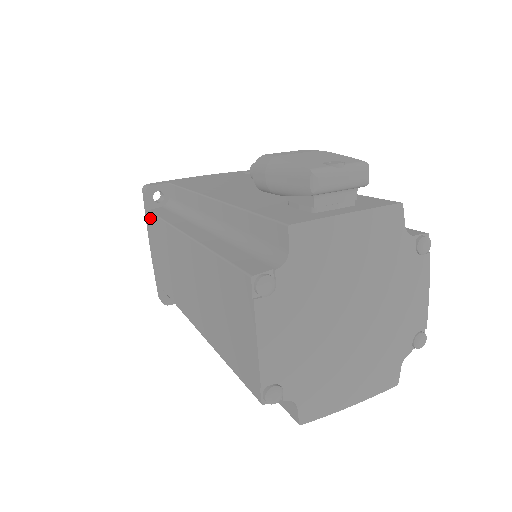
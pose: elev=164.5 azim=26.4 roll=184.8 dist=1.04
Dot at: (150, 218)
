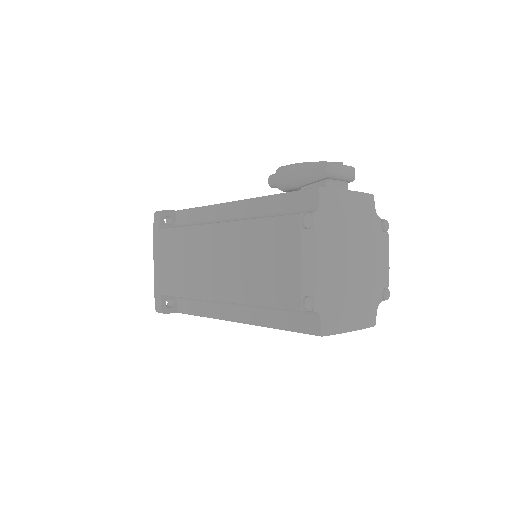
Dot at: (162, 234)
